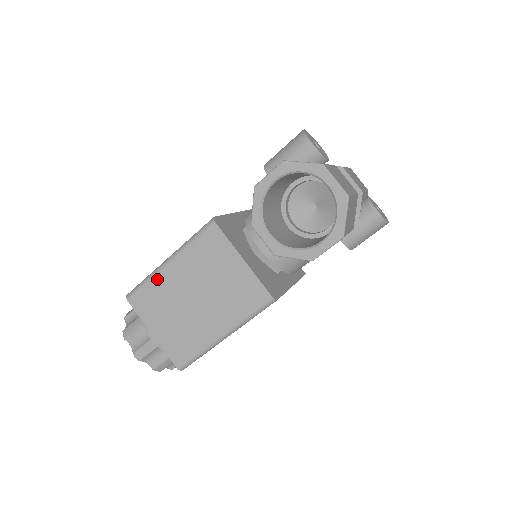
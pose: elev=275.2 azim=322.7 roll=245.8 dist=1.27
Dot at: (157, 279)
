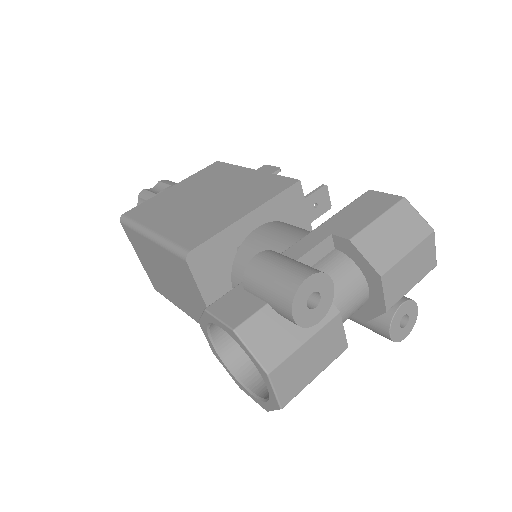
Dot at: (140, 237)
